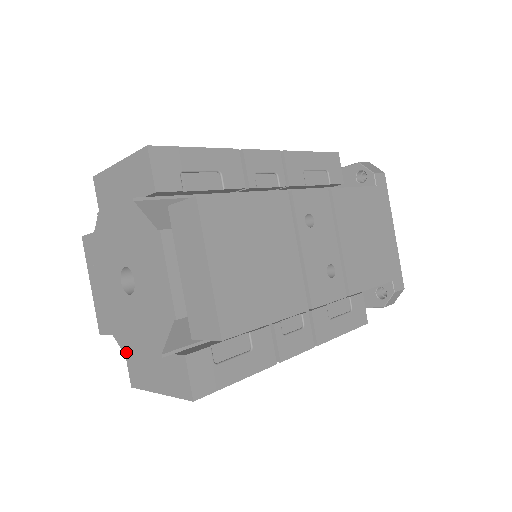
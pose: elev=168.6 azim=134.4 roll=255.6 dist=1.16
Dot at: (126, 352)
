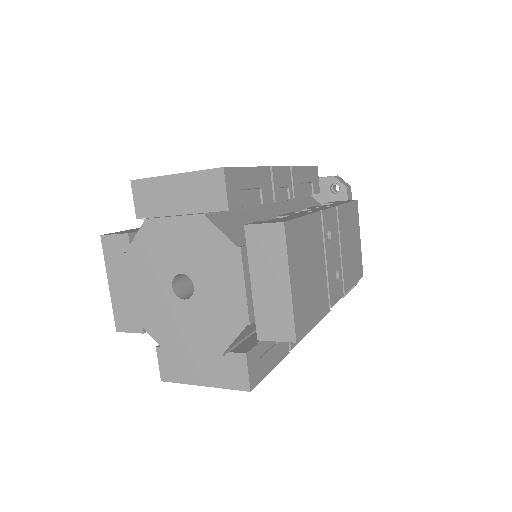
Dot at: (169, 350)
